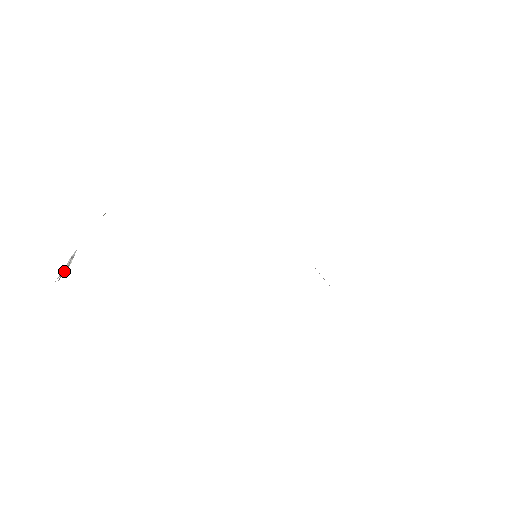
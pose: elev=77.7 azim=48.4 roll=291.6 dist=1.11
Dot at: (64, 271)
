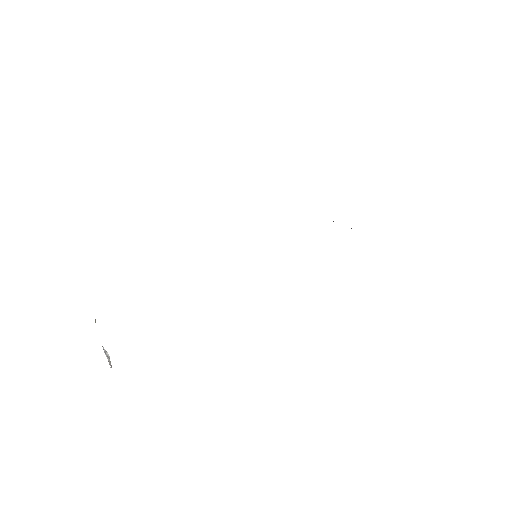
Dot at: (109, 361)
